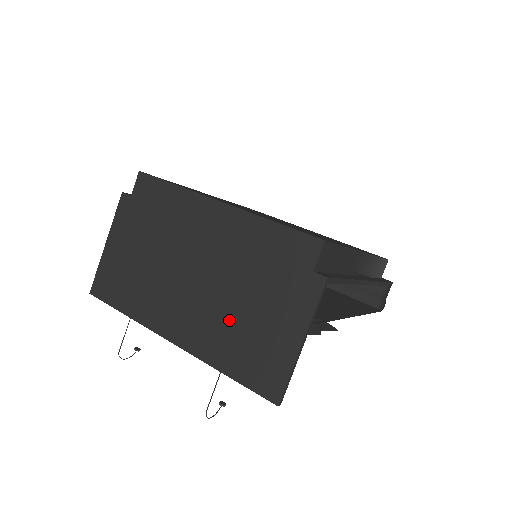
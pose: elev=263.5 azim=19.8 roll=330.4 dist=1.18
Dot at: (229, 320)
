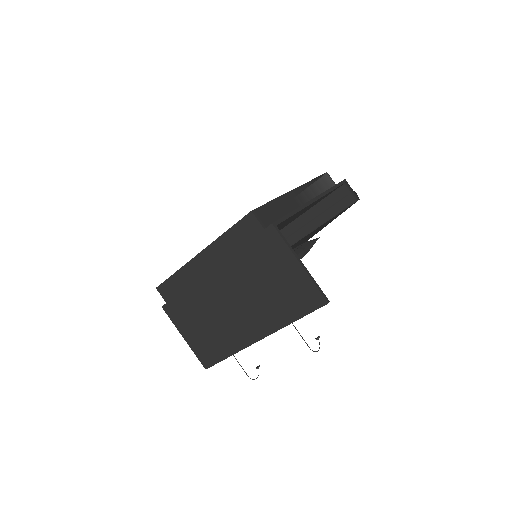
Dot at: (265, 297)
